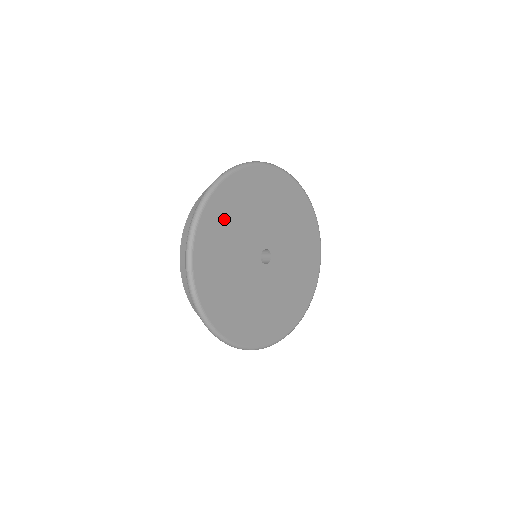
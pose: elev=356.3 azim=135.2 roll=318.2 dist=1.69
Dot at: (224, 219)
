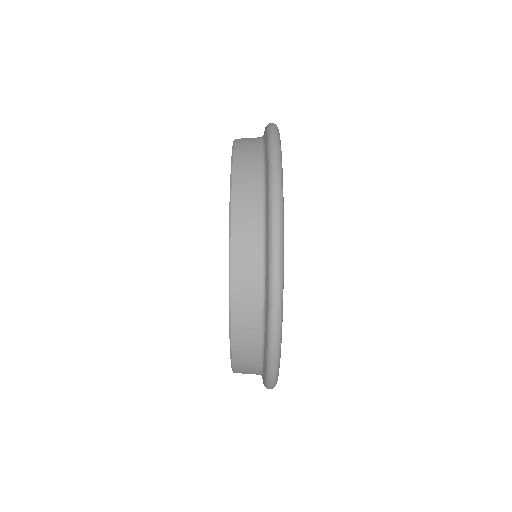
Dot at: occluded
